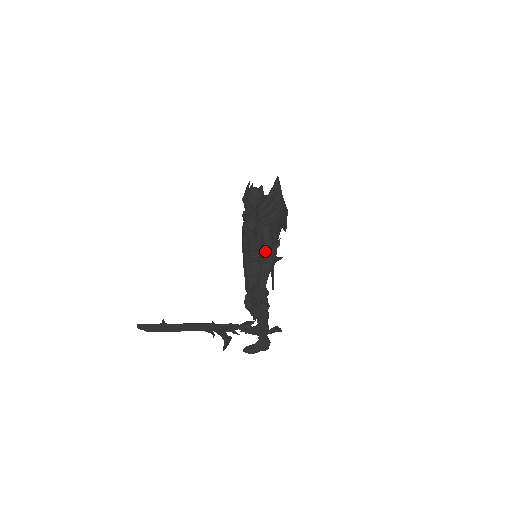
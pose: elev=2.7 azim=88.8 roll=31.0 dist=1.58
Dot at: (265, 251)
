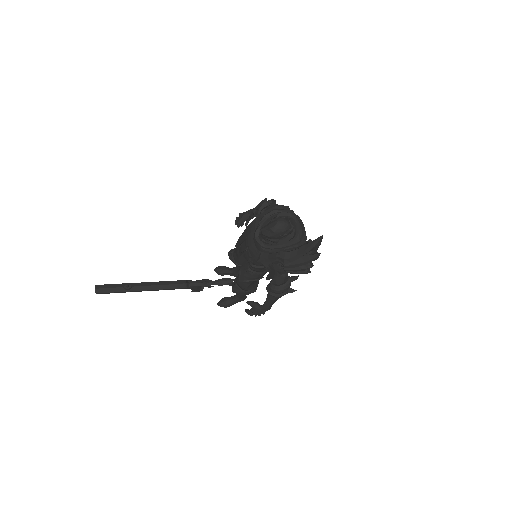
Dot at: (279, 288)
